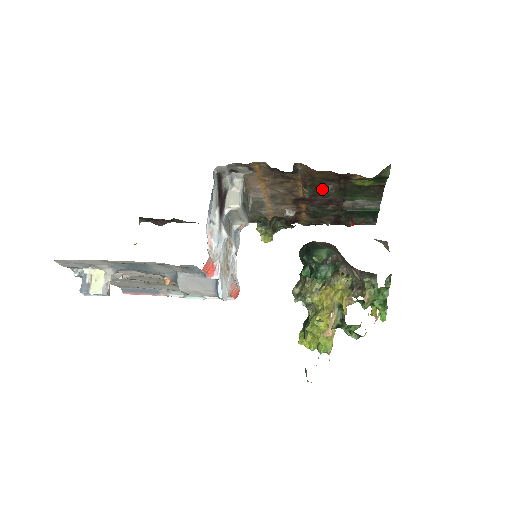
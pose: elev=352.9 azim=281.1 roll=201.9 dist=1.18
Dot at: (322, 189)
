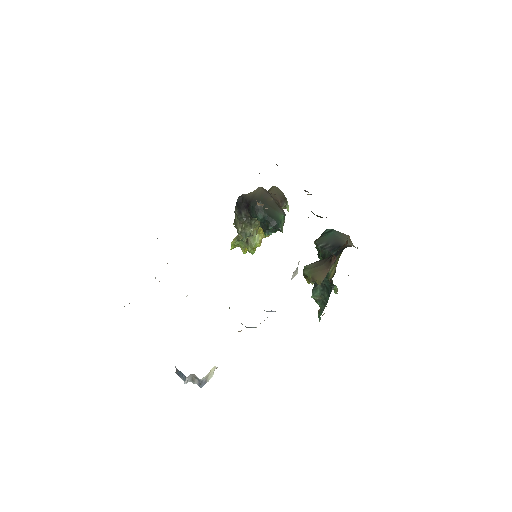
Dot at: occluded
